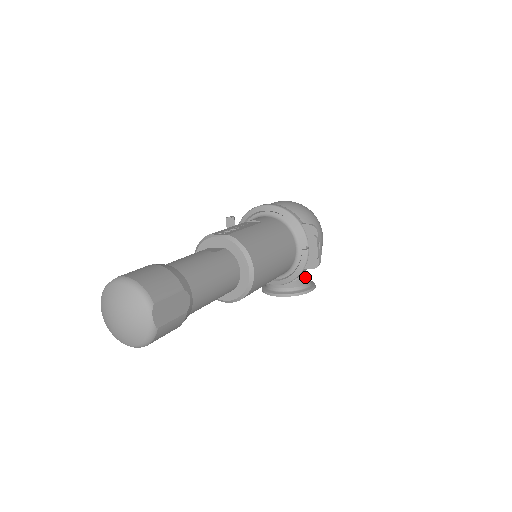
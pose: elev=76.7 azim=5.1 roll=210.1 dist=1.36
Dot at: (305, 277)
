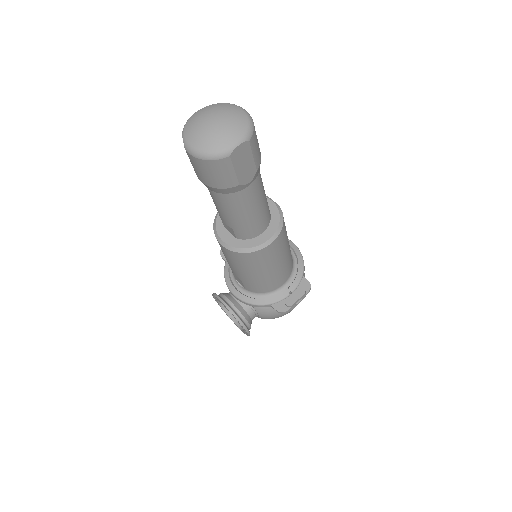
Dot at: occluded
